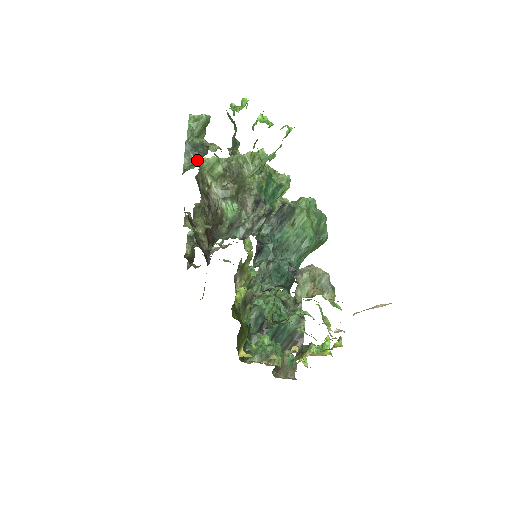
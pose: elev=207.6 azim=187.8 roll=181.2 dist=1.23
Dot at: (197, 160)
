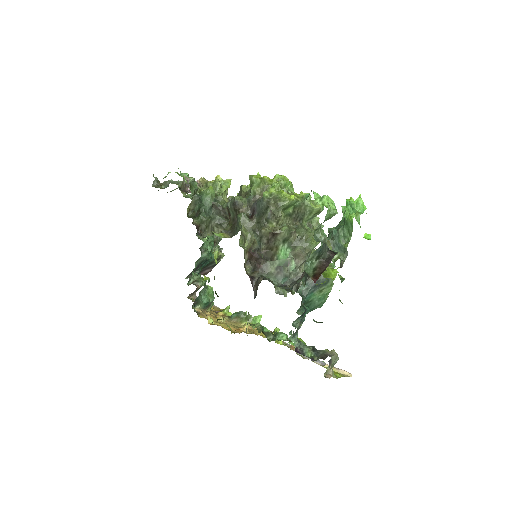
Dot at: (317, 259)
